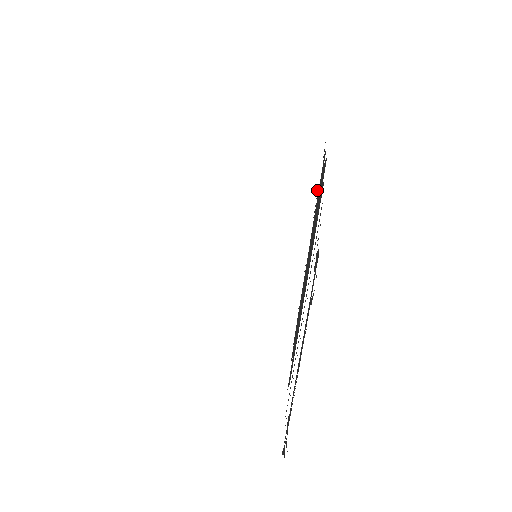
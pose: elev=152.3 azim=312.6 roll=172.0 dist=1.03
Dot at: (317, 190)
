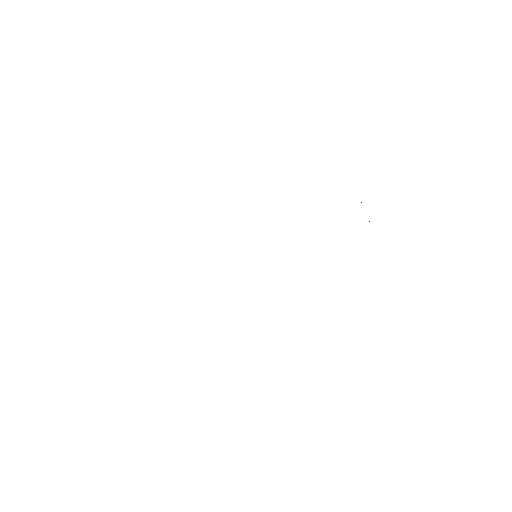
Dot at: occluded
